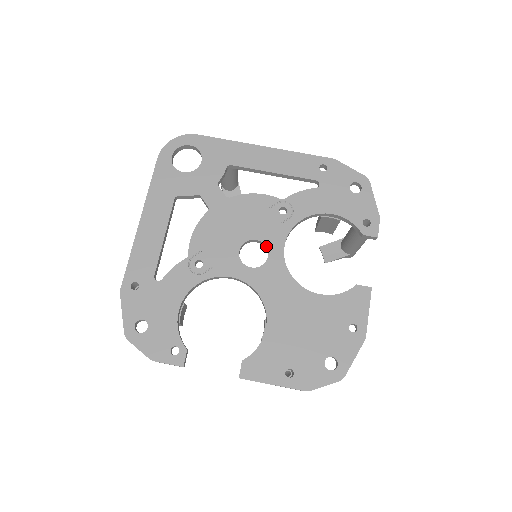
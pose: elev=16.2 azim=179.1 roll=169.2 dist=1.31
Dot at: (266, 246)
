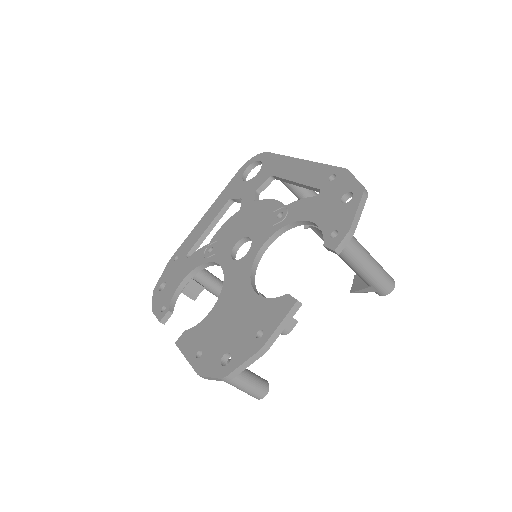
Dot at: (252, 244)
